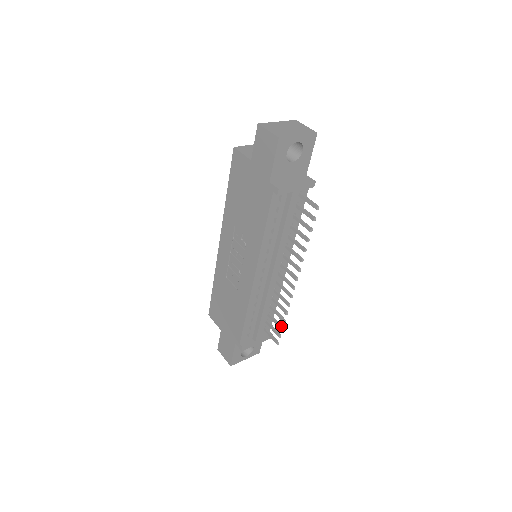
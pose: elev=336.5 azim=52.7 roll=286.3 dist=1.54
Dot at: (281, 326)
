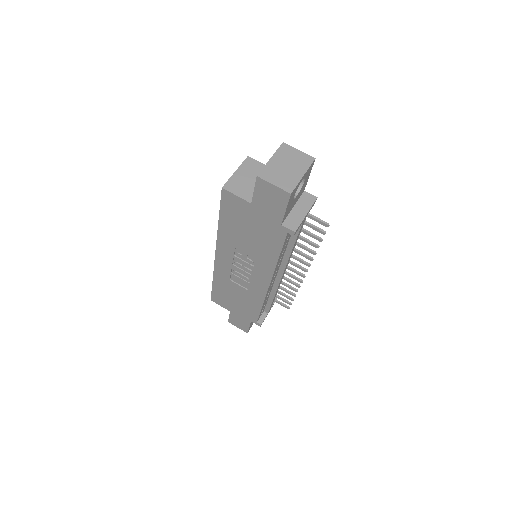
Dot at: (291, 298)
